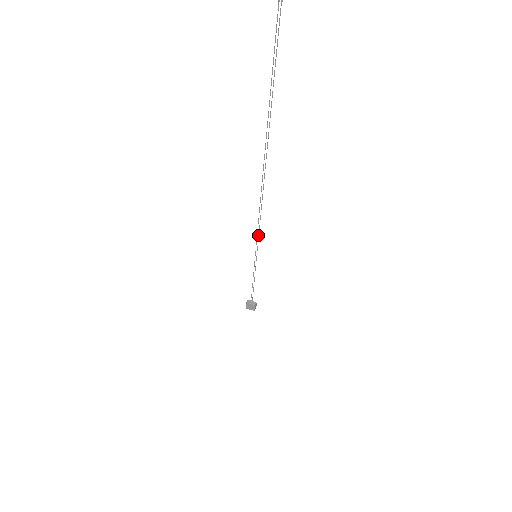
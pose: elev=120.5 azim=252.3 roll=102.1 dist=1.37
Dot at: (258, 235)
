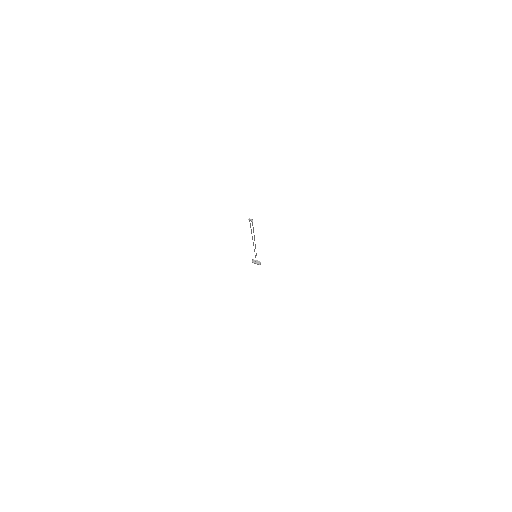
Dot at: (256, 253)
